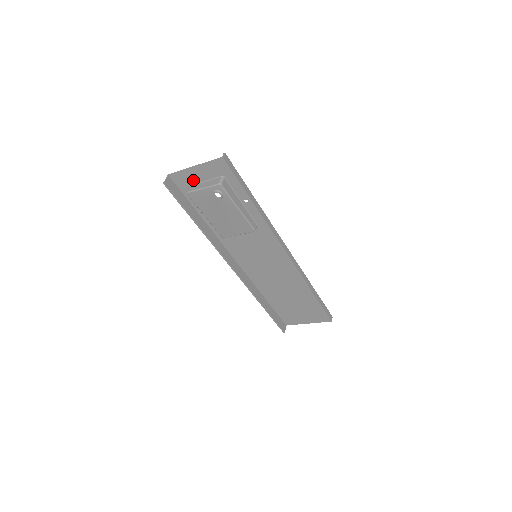
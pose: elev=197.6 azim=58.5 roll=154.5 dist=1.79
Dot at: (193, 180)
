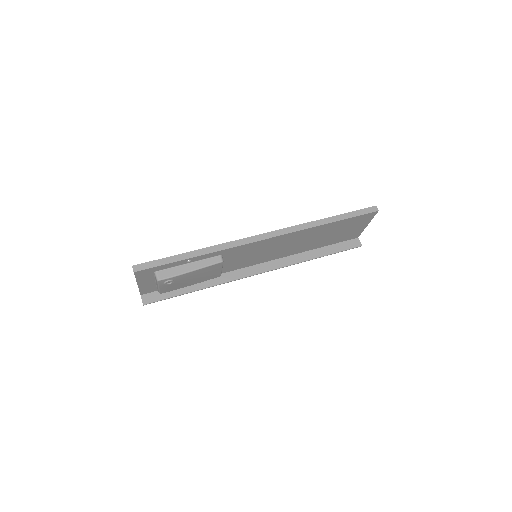
Dot at: (151, 285)
